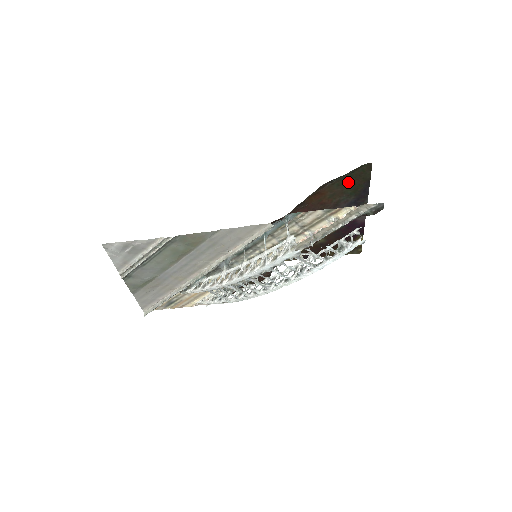
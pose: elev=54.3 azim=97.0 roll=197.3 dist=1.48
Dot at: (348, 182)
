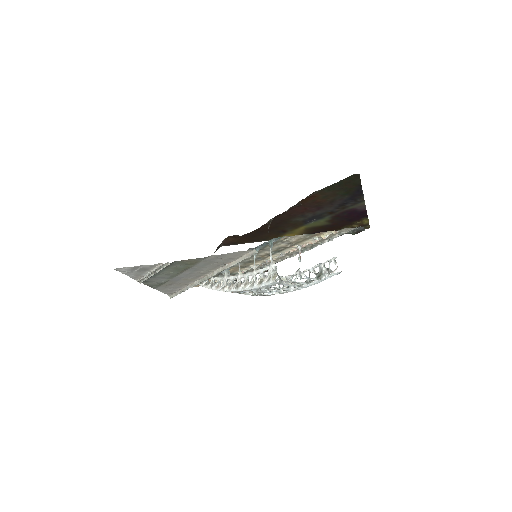
Dot at: (338, 187)
